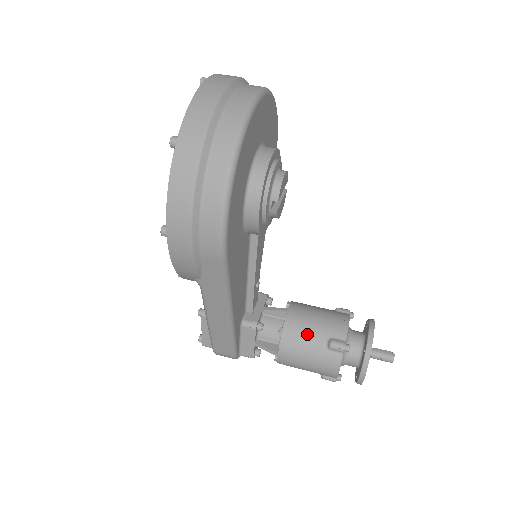
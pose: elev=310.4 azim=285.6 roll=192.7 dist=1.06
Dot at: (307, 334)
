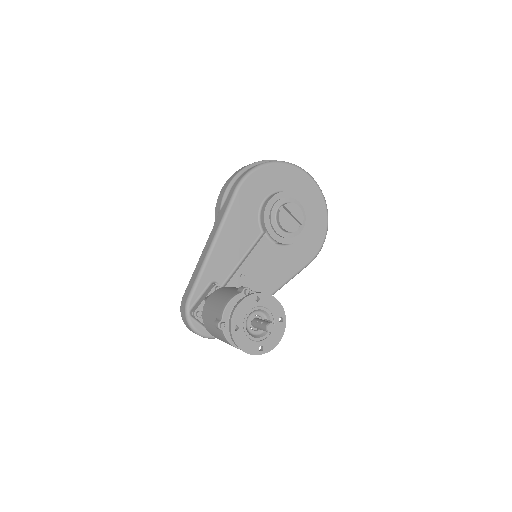
Dot at: (236, 288)
